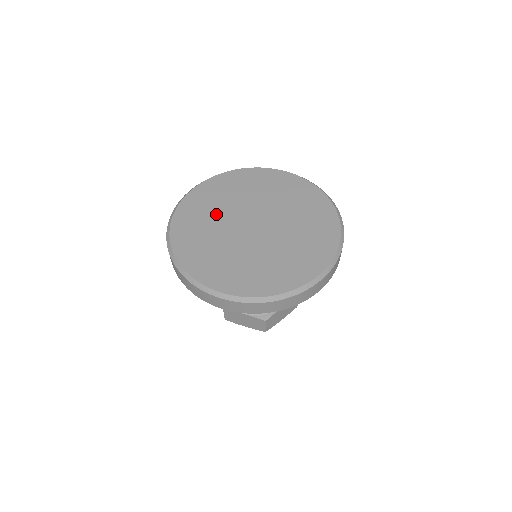
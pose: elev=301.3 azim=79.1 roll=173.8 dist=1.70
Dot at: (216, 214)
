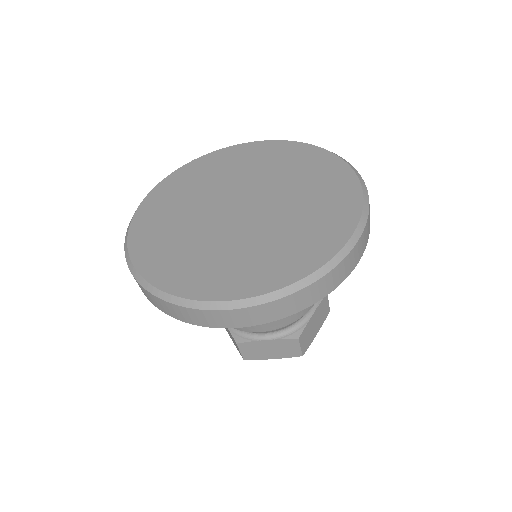
Dot at: (220, 179)
